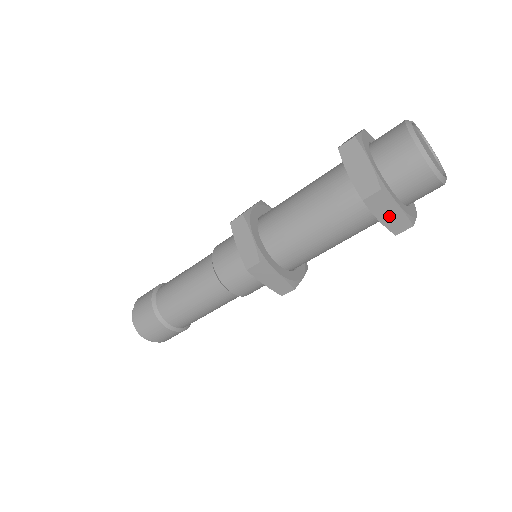
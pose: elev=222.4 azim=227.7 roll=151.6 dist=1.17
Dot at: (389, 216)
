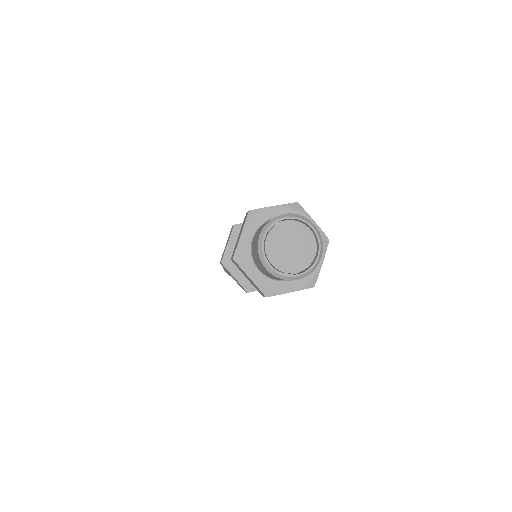
Dot at: occluded
